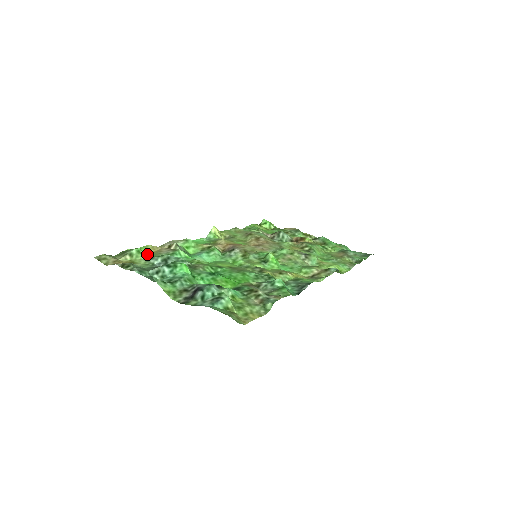
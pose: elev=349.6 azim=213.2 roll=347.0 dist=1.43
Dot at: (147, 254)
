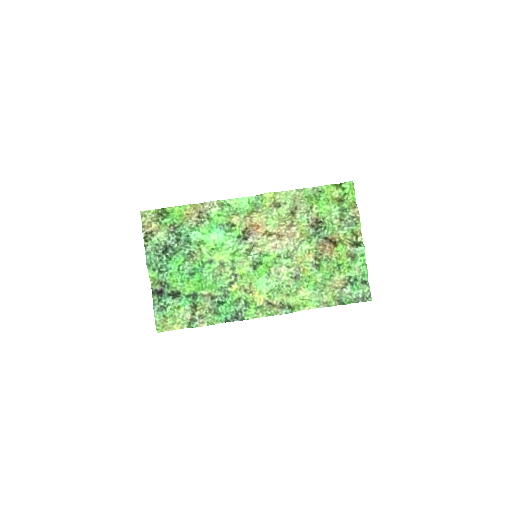
Dot at: (182, 214)
